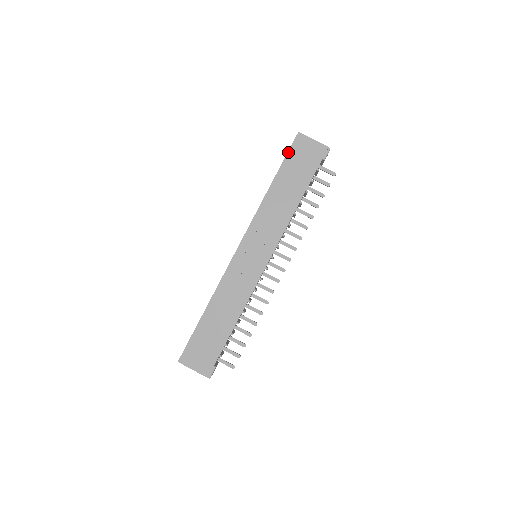
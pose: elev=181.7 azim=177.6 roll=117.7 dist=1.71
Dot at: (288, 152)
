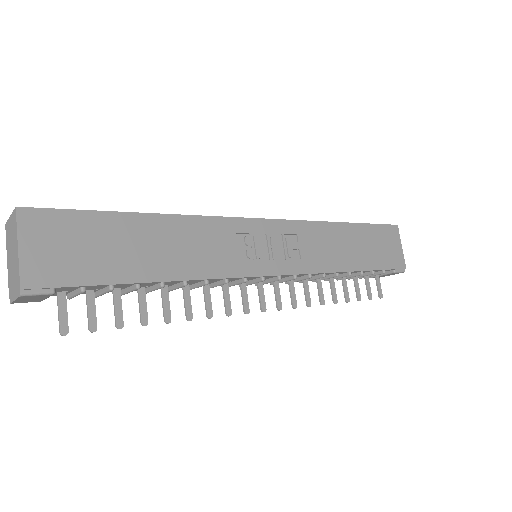
Dot at: (379, 224)
